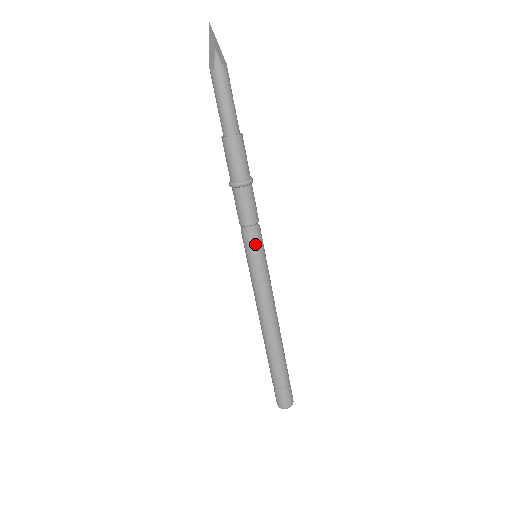
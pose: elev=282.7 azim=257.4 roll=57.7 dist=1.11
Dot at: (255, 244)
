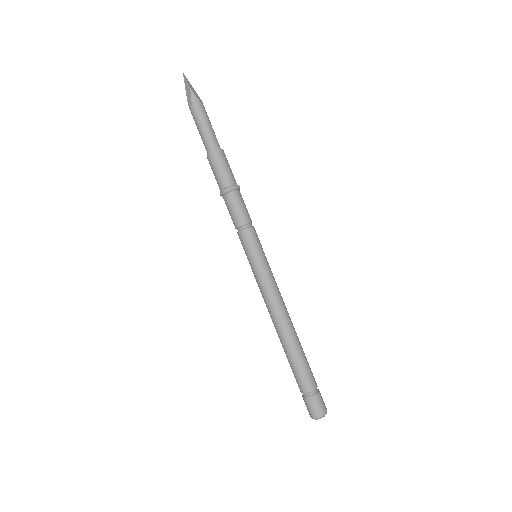
Dot at: (252, 241)
